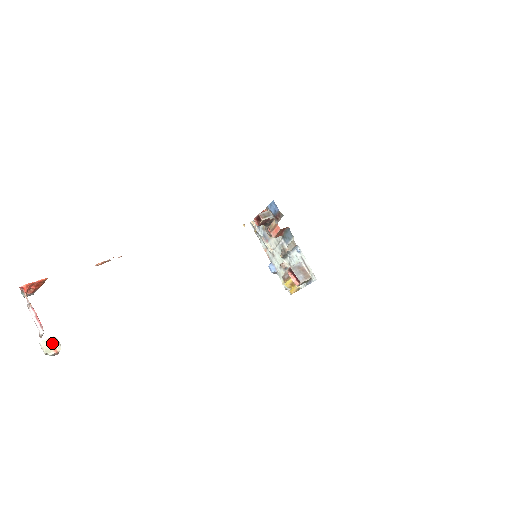
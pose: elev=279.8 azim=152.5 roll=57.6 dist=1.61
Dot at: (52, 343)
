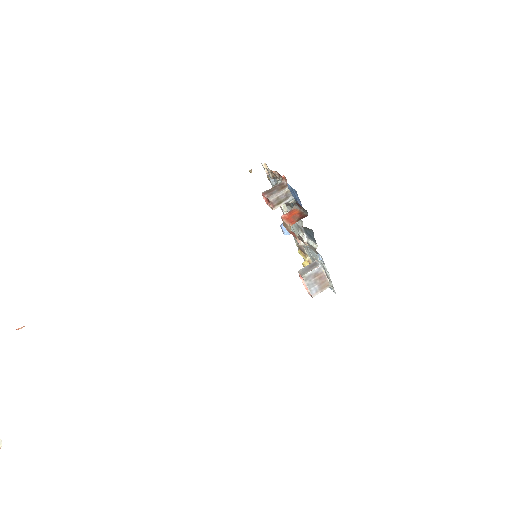
Dot at: out of frame
